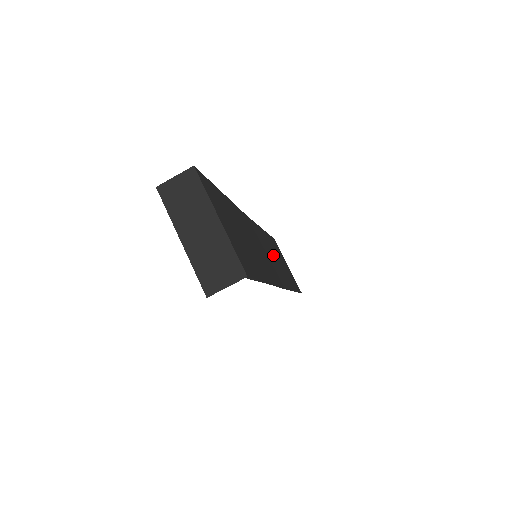
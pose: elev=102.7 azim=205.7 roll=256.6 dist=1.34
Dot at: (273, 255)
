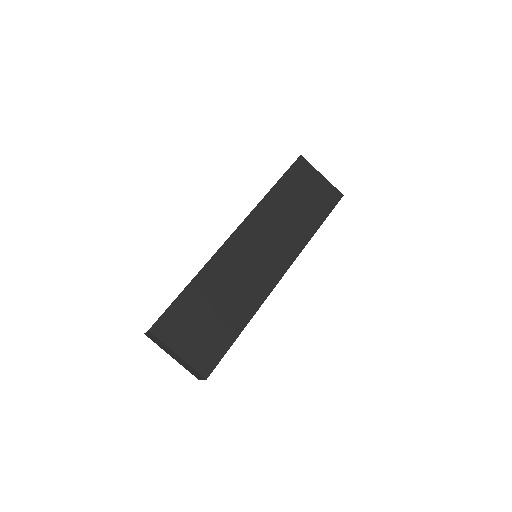
Dot at: (281, 222)
